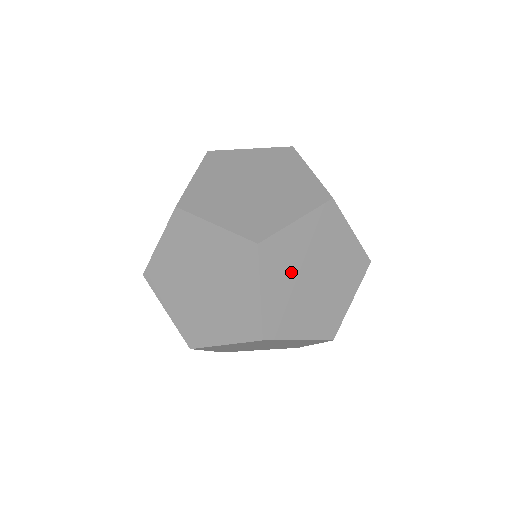
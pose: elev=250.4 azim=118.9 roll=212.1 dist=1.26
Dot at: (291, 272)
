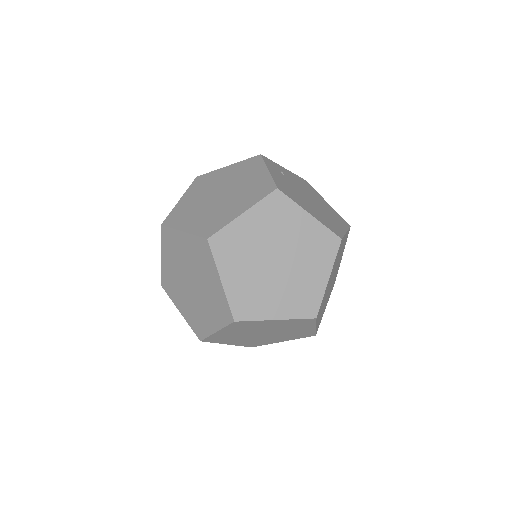
Dot at: (249, 259)
